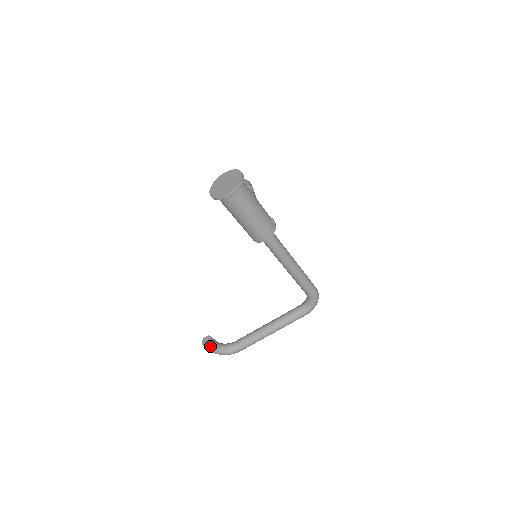
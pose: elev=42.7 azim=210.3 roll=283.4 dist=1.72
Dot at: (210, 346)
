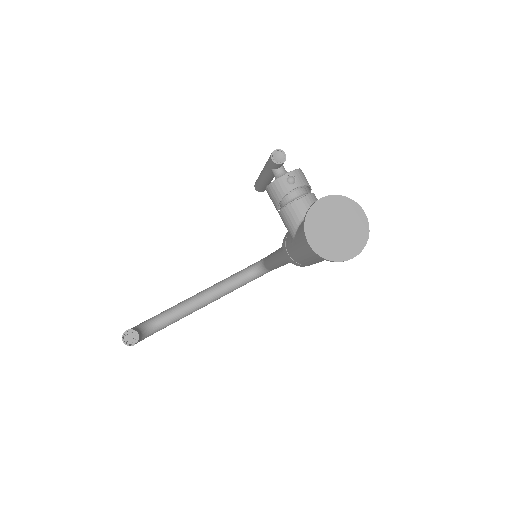
Dot at: (136, 343)
